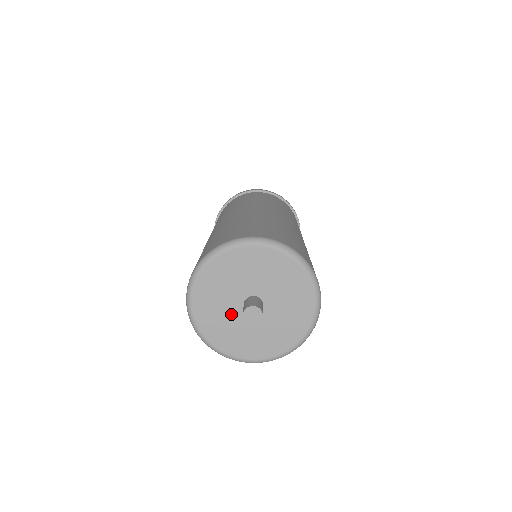
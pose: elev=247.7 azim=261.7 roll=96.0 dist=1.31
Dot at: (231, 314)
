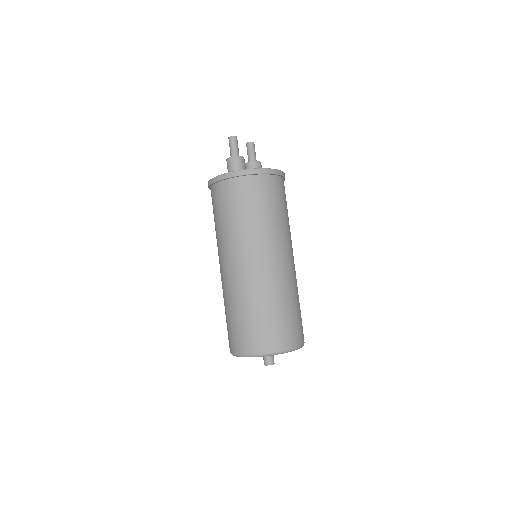
Dot at: occluded
